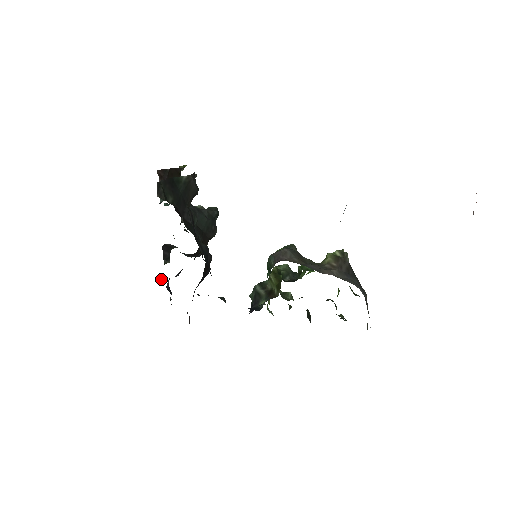
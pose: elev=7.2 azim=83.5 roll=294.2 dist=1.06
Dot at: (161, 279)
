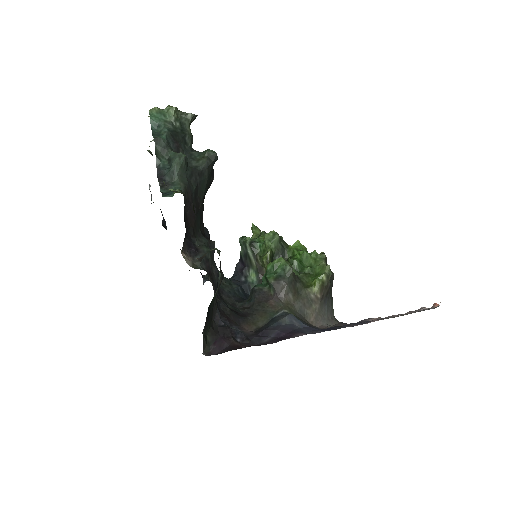
Dot at: (151, 198)
